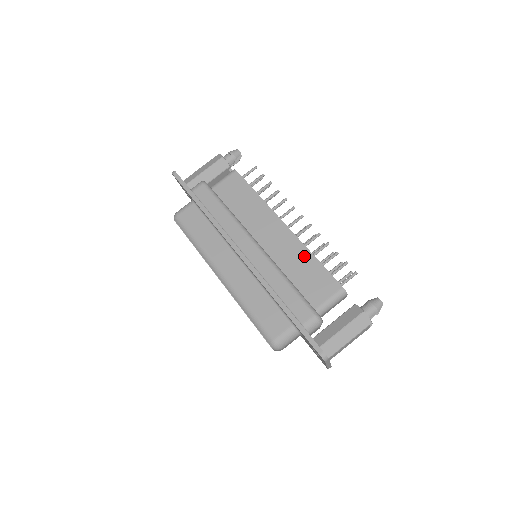
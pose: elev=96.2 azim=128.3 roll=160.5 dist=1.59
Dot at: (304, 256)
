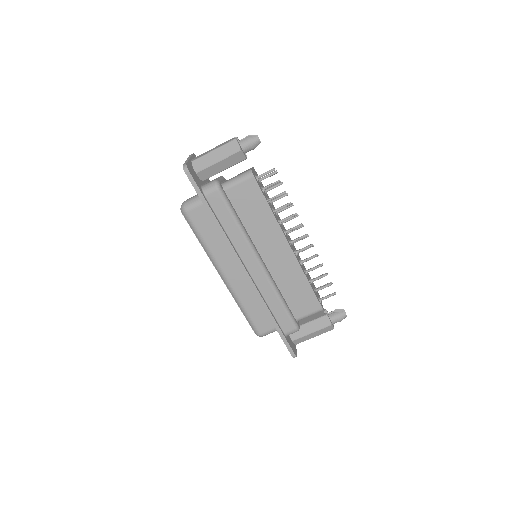
Dot at: (299, 278)
